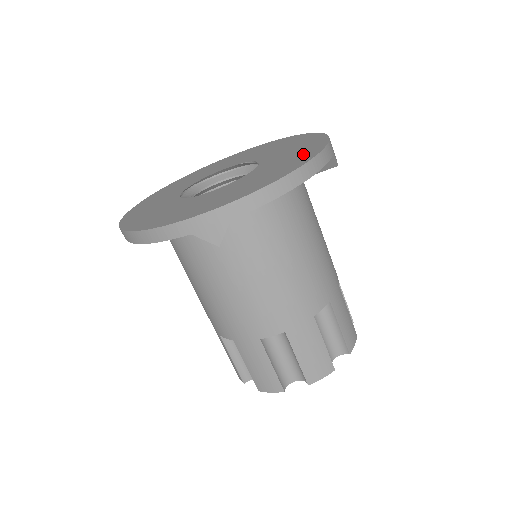
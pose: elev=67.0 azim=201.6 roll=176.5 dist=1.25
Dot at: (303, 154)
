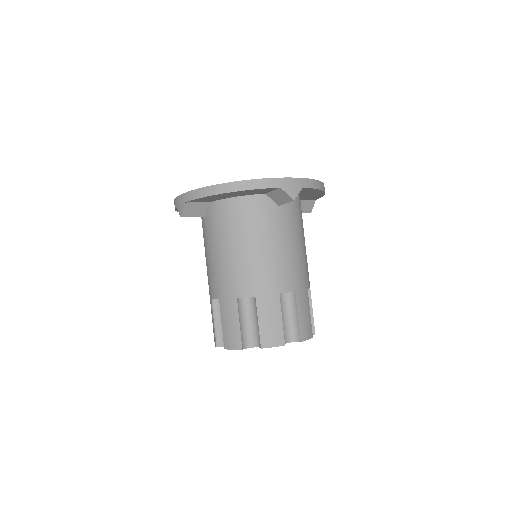
Dot at: occluded
